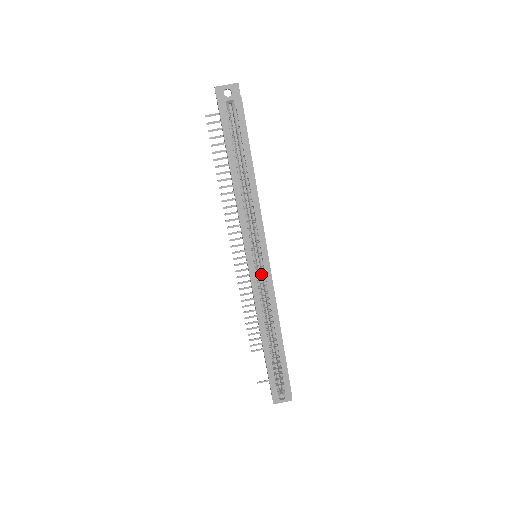
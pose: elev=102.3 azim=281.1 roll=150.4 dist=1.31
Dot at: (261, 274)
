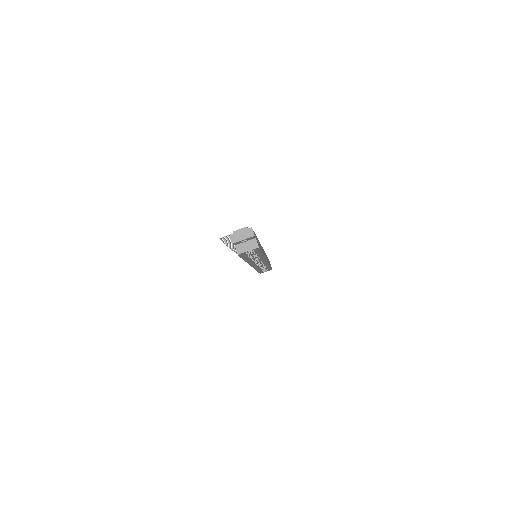
Dot at: occluded
